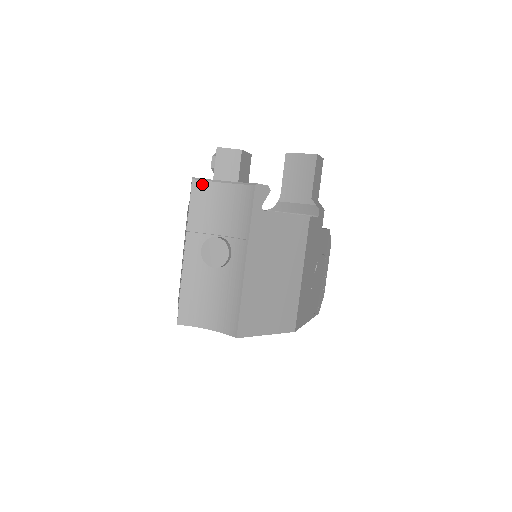
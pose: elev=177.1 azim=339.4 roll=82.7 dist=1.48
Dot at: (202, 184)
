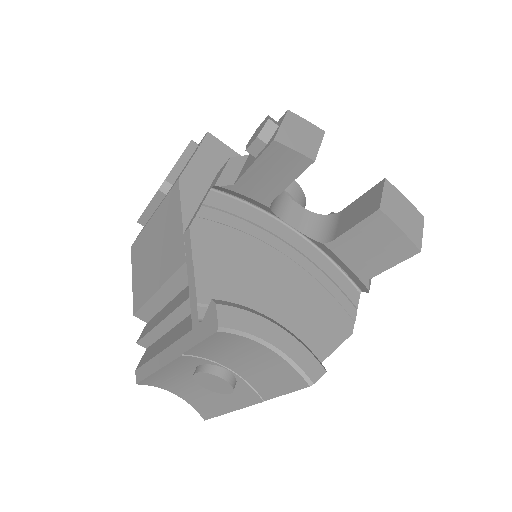
Dot at: (230, 336)
